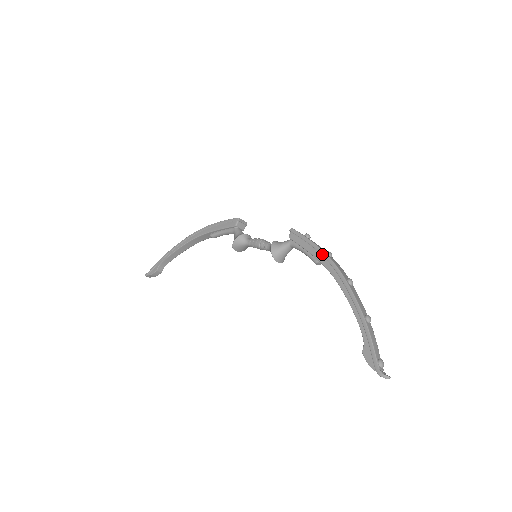
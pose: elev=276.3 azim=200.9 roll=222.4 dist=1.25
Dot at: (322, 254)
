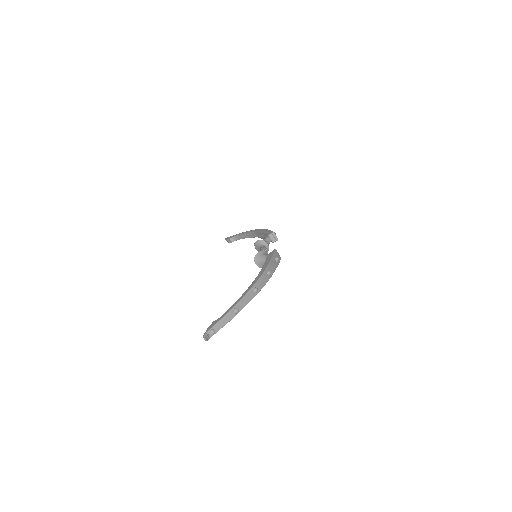
Dot at: (264, 268)
